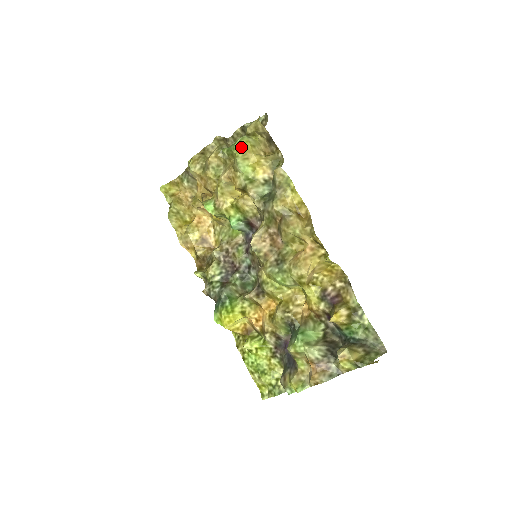
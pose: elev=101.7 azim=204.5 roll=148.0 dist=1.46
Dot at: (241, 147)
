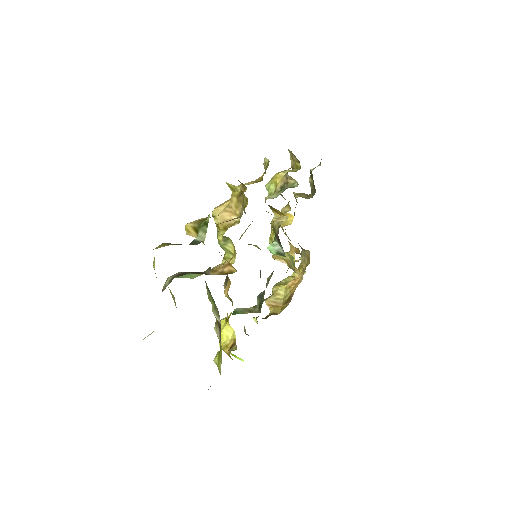
Dot at: occluded
